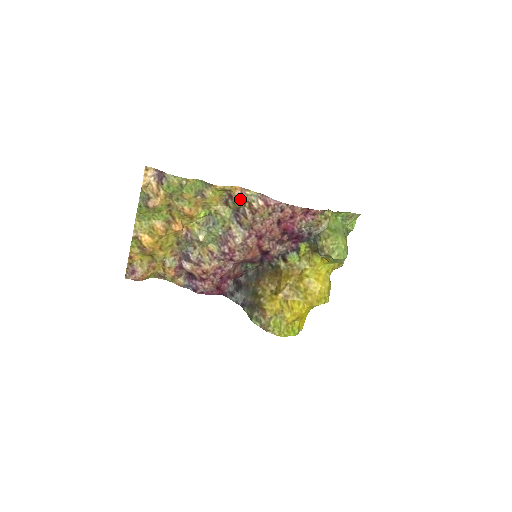
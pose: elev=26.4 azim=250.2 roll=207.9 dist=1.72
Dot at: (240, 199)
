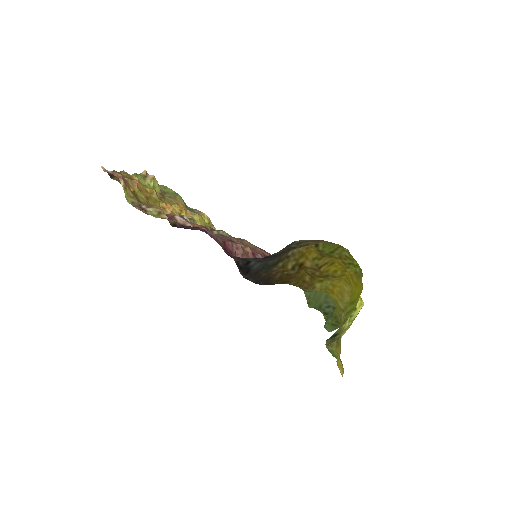
Dot at: (224, 232)
